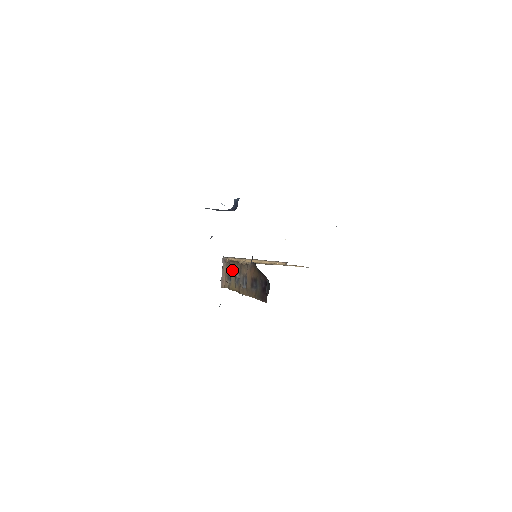
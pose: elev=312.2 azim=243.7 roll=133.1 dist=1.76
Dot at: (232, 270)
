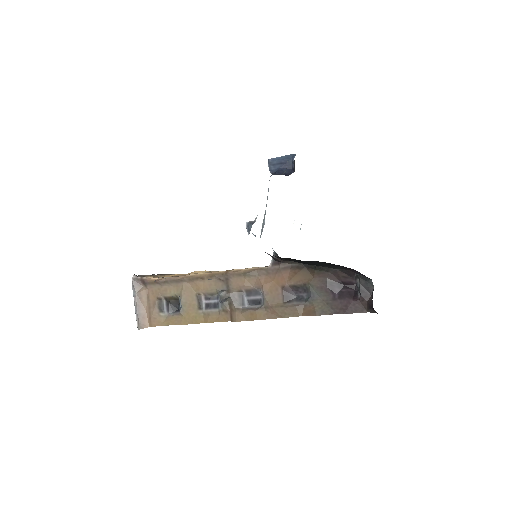
Dot at: (184, 291)
